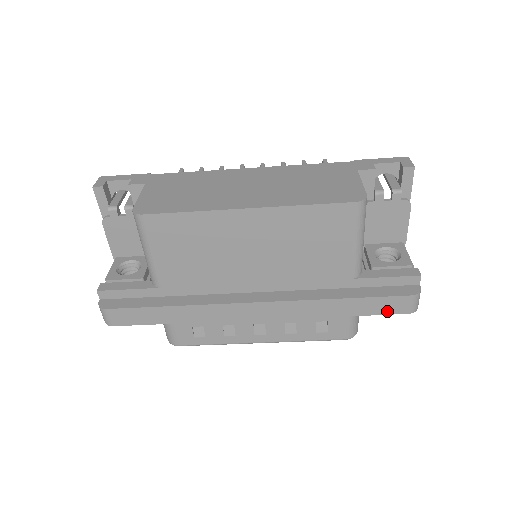
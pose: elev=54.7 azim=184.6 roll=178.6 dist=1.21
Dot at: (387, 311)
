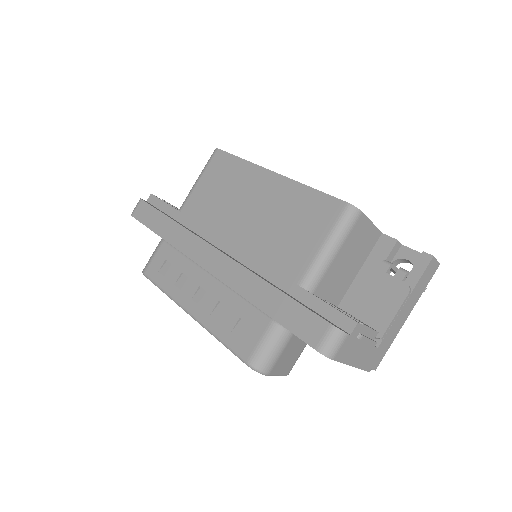
Dot at: (299, 330)
